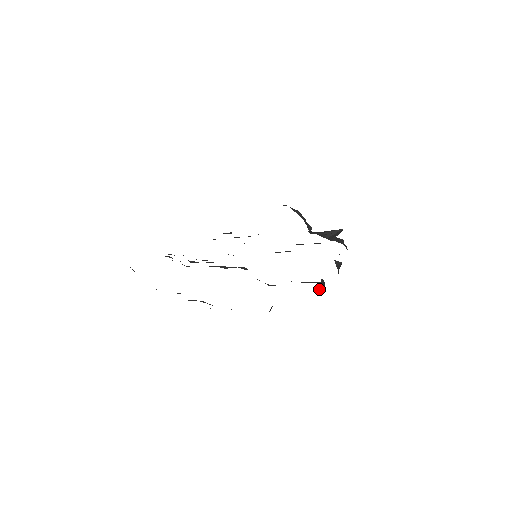
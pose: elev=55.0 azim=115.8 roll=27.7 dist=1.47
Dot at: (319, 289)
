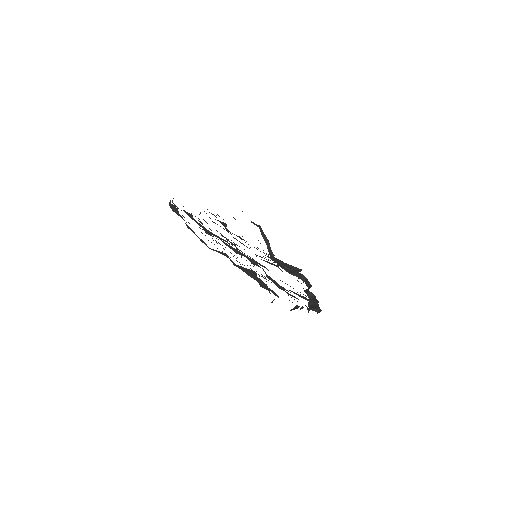
Dot at: (313, 308)
